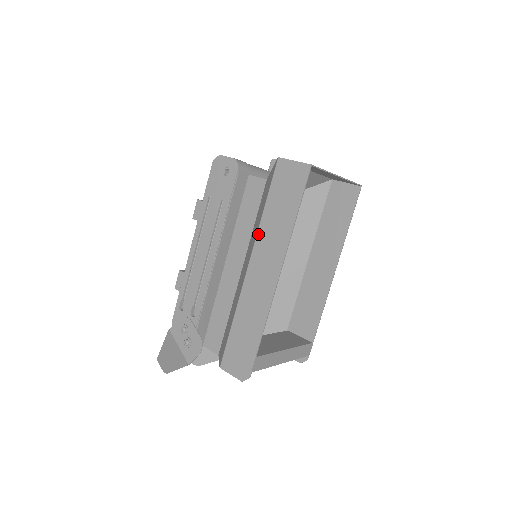
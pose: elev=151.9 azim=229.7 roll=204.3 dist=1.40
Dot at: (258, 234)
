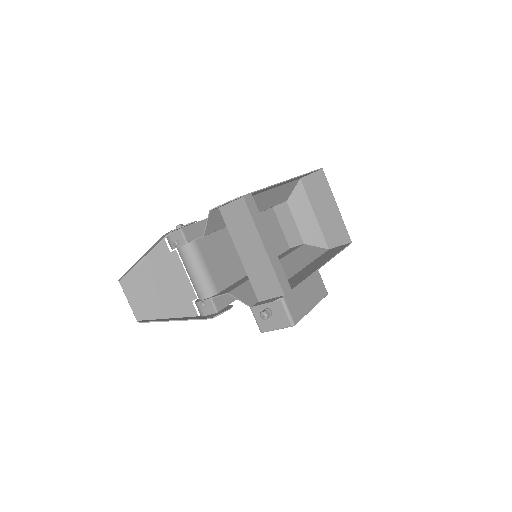
Dot at: occluded
